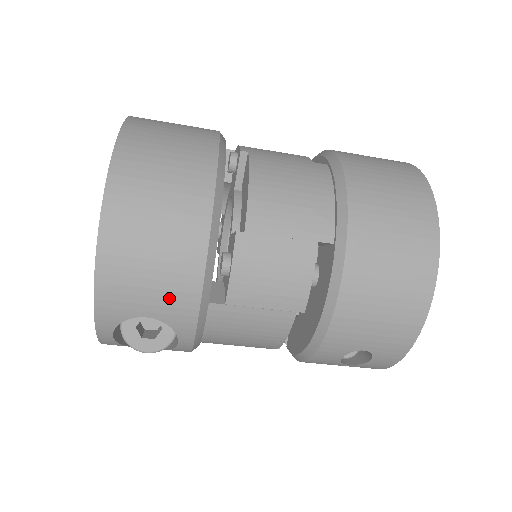
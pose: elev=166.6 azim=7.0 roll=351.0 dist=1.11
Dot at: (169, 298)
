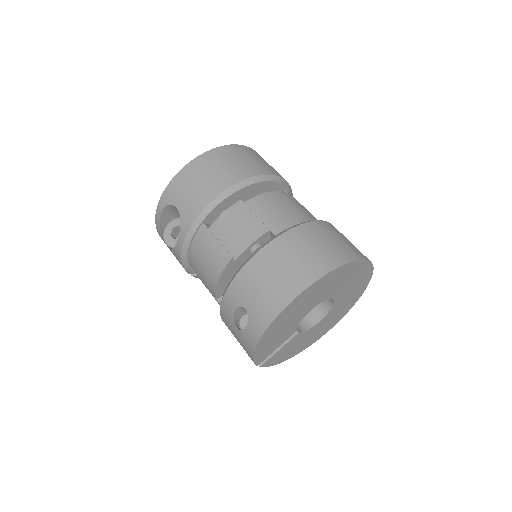
Dot at: (190, 203)
